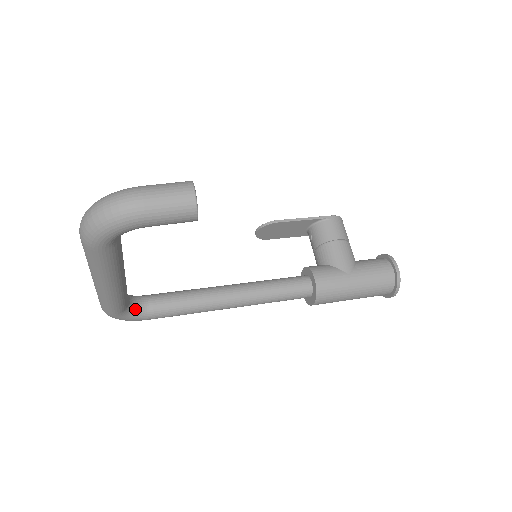
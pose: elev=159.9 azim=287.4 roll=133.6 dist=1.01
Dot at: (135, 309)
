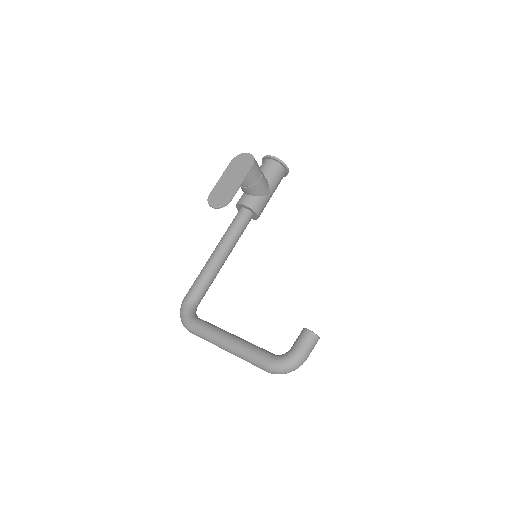
Dot at: occluded
